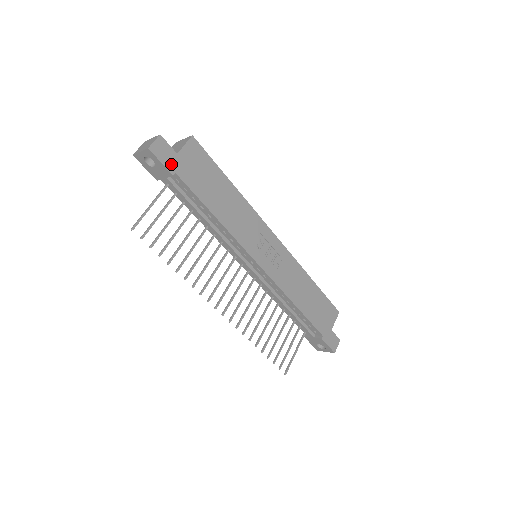
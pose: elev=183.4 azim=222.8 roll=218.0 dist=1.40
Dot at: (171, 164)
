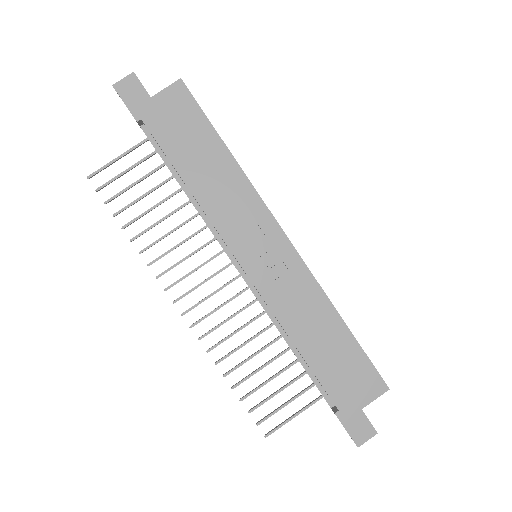
Dot at: (138, 108)
